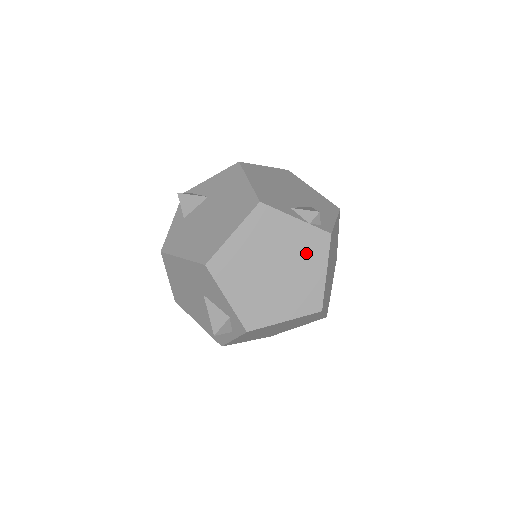
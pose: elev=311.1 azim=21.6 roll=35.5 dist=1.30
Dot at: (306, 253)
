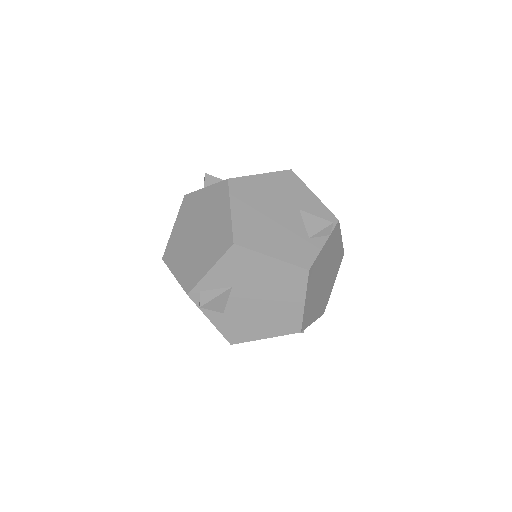
Dot at: (333, 248)
